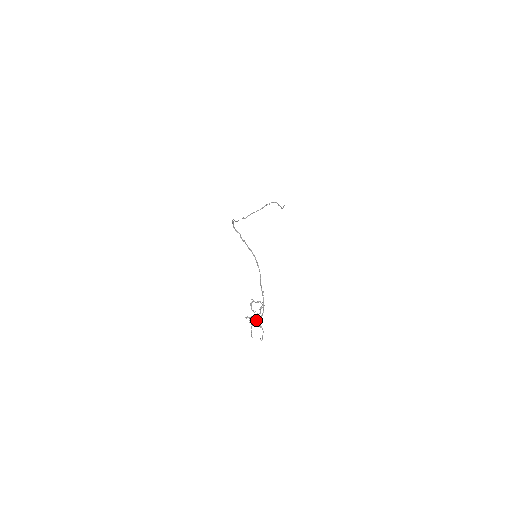
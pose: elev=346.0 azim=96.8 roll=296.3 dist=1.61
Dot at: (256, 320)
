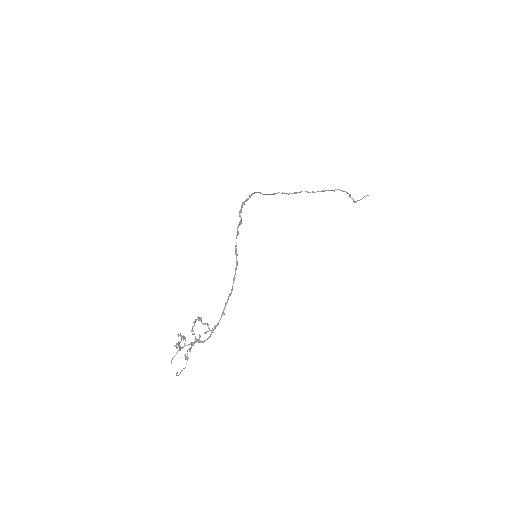
Dot at: (192, 343)
